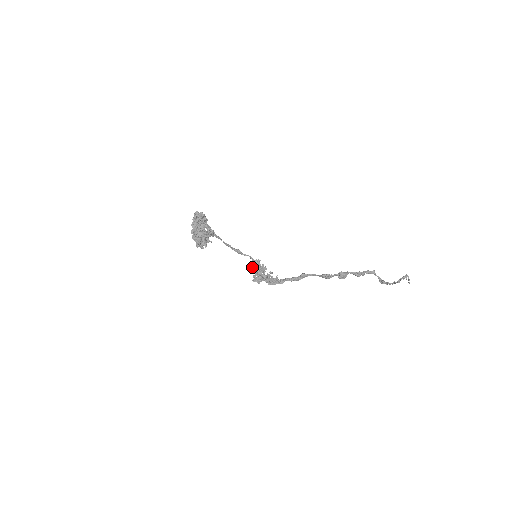
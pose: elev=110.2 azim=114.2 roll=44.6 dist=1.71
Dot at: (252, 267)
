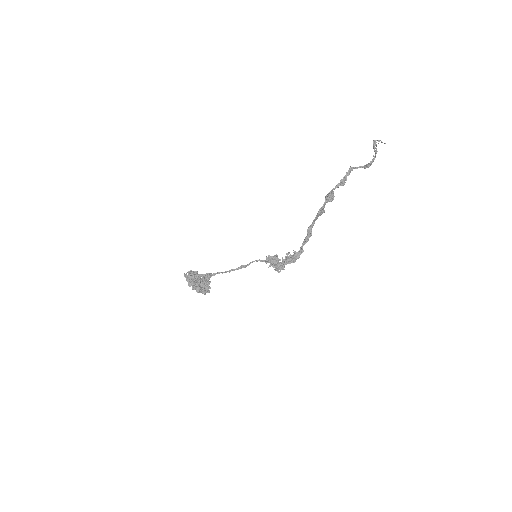
Dot at: occluded
